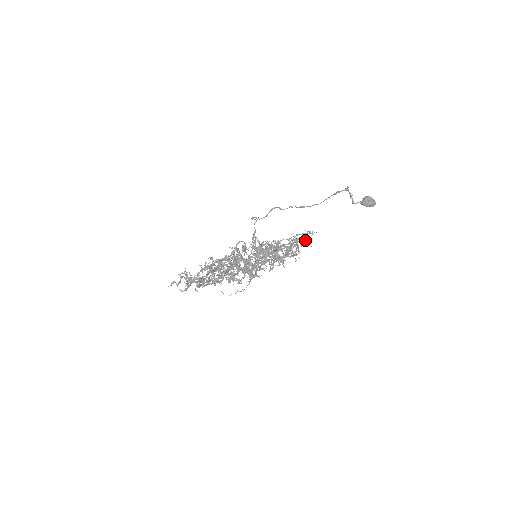
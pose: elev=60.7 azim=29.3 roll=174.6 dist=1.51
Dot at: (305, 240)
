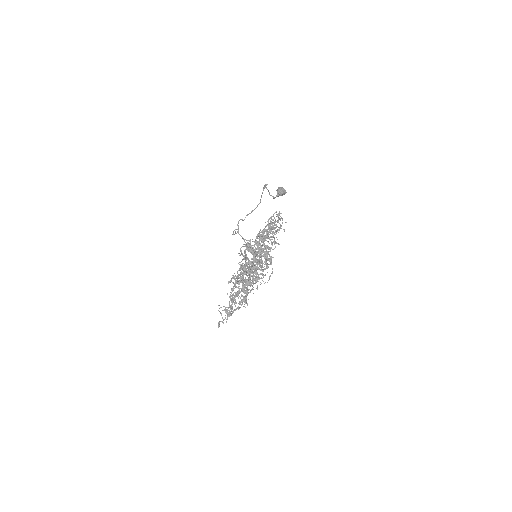
Dot at: occluded
